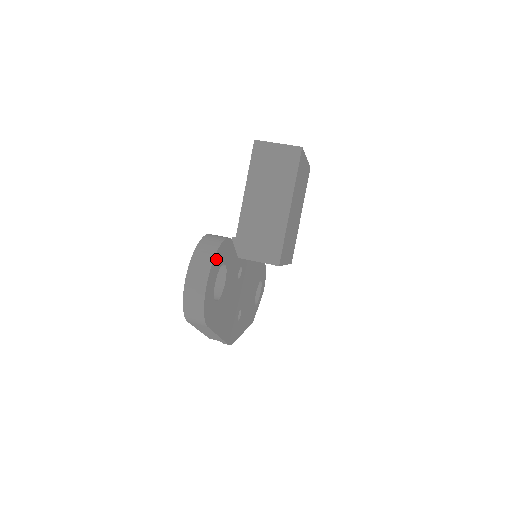
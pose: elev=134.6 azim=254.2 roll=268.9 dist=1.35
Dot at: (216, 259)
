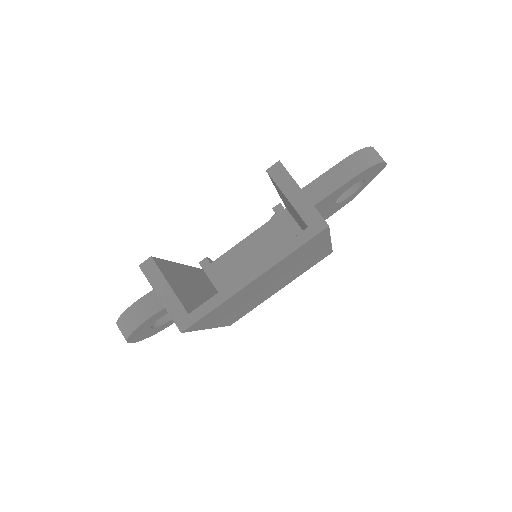
Dot at: (134, 335)
